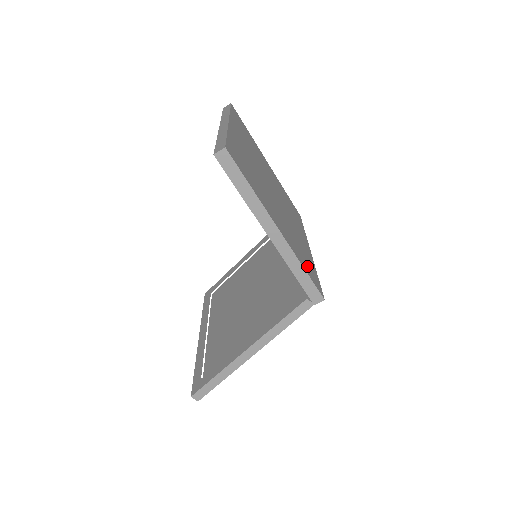
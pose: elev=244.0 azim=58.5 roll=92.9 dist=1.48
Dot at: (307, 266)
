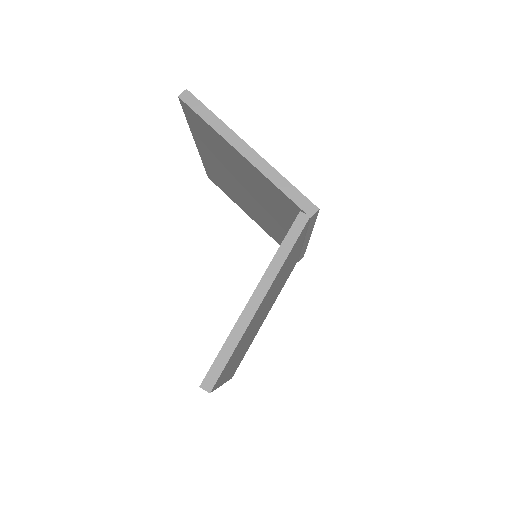
Dot at: occluded
